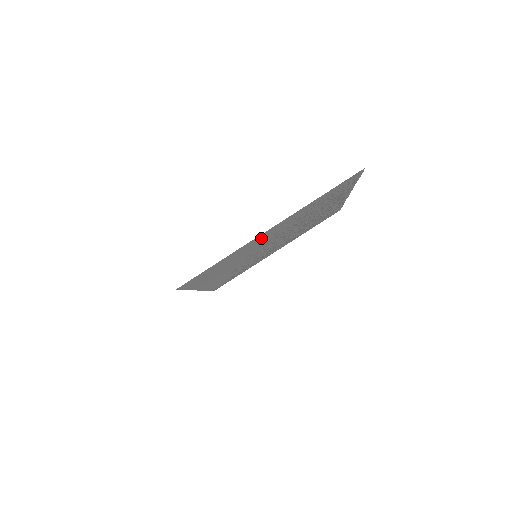
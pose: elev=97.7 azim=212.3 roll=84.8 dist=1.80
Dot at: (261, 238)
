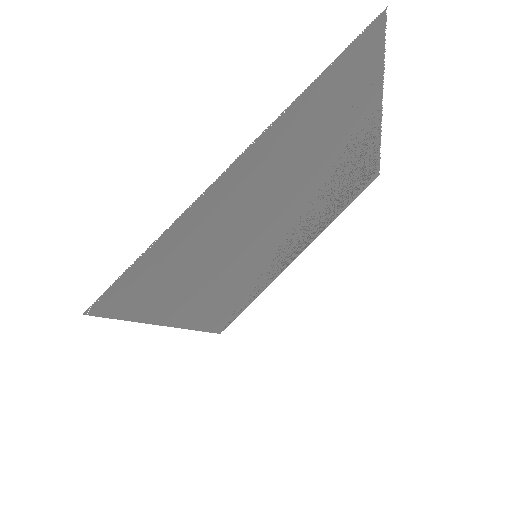
Dot at: (229, 194)
